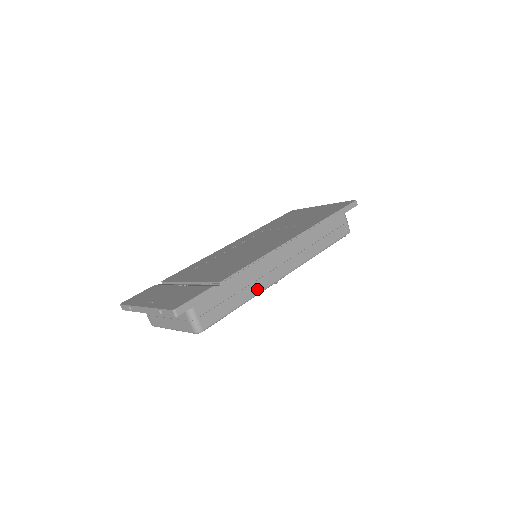
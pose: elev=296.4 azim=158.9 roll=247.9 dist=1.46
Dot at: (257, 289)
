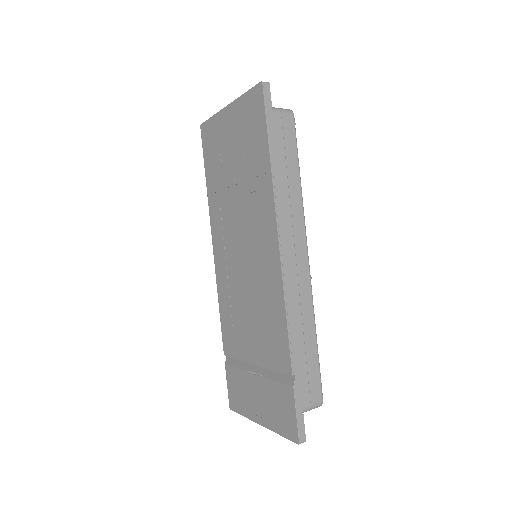
Dot at: (309, 313)
